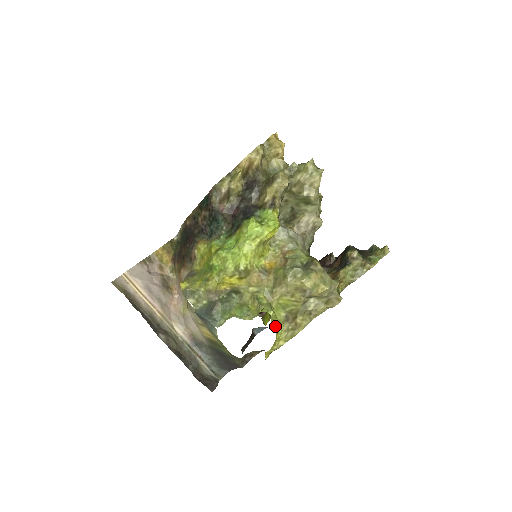
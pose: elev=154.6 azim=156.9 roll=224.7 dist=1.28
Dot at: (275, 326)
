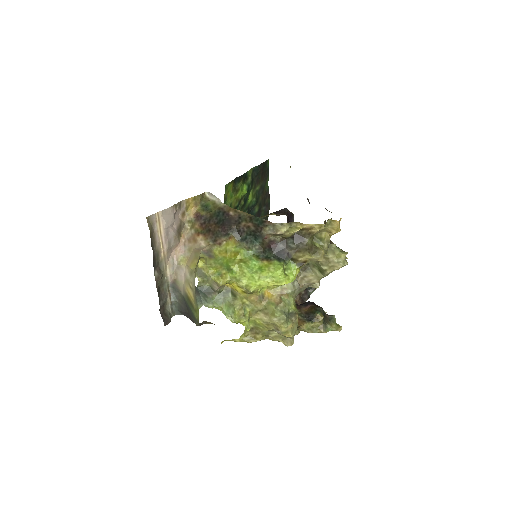
Dot at: occluded
